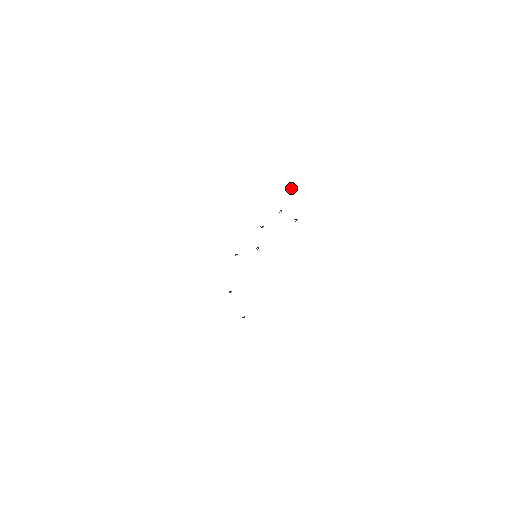
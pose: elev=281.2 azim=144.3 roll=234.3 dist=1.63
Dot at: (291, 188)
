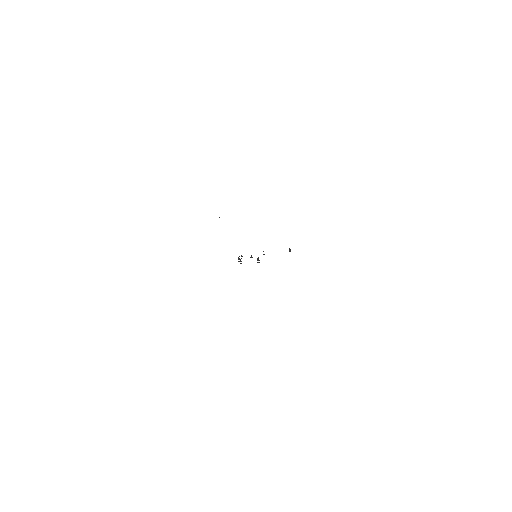
Dot at: occluded
